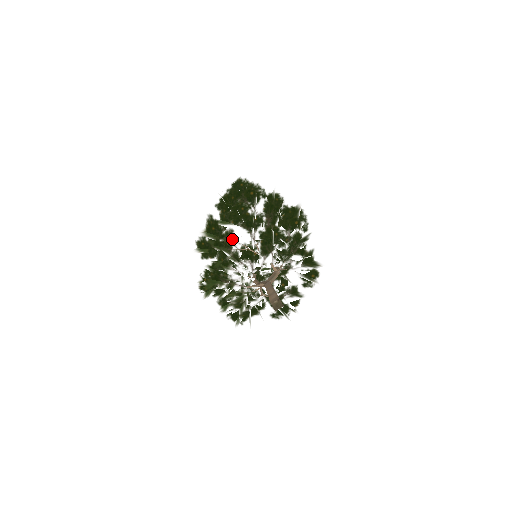
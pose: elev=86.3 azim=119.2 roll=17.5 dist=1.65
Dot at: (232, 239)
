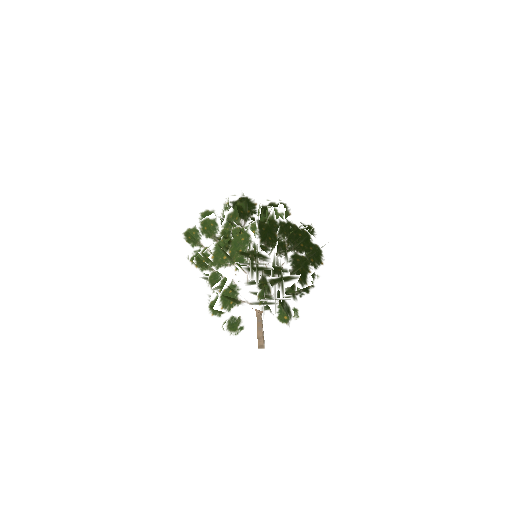
Dot at: (247, 318)
